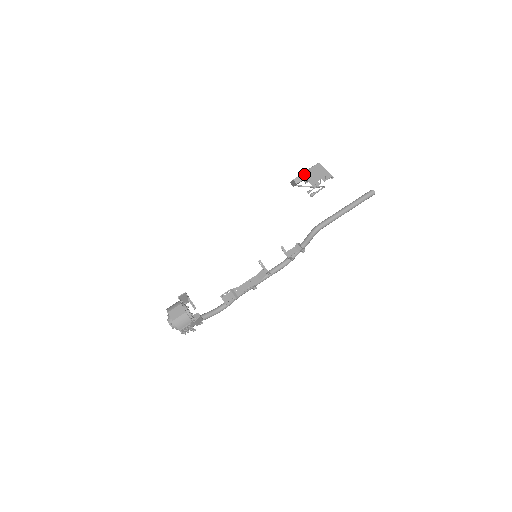
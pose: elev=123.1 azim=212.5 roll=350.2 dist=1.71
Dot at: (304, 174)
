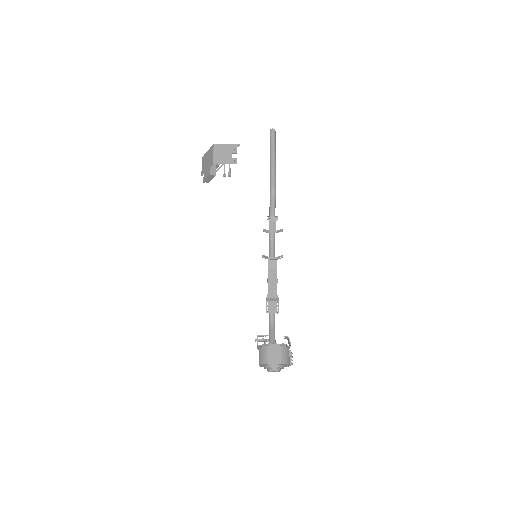
Dot at: (215, 162)
